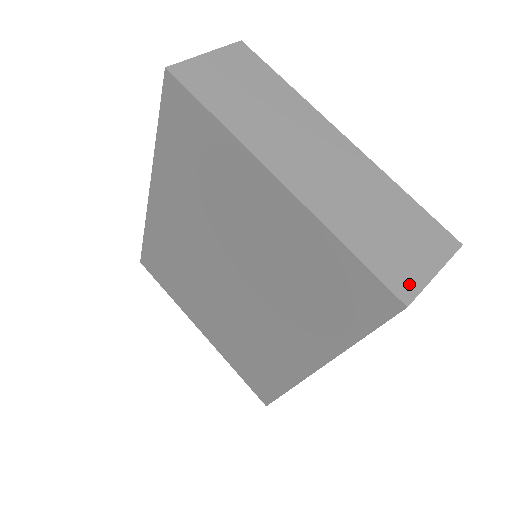
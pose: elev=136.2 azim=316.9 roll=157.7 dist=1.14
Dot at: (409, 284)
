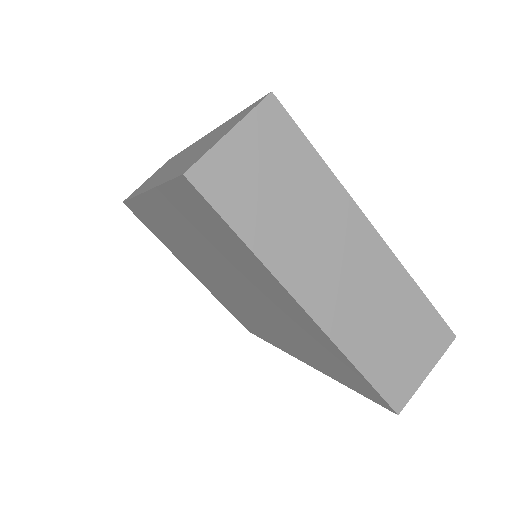
Dot at: (404, 393)
